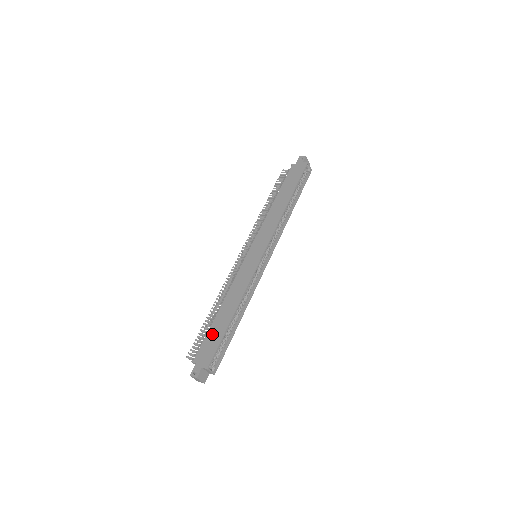
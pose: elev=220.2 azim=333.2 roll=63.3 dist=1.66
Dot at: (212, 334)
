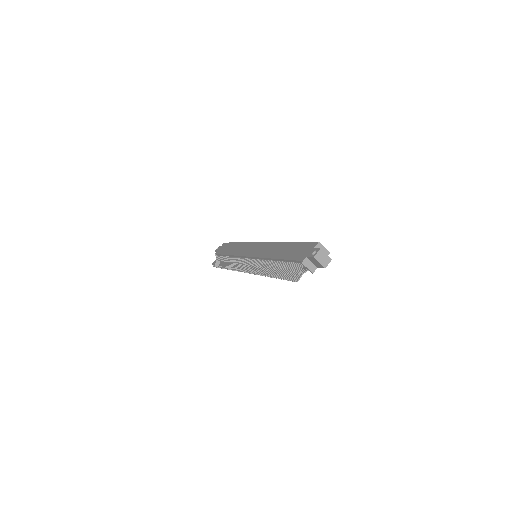
Dot at: (290, 253)
